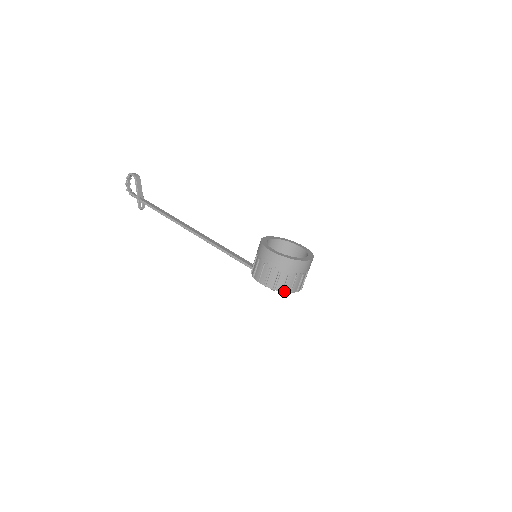
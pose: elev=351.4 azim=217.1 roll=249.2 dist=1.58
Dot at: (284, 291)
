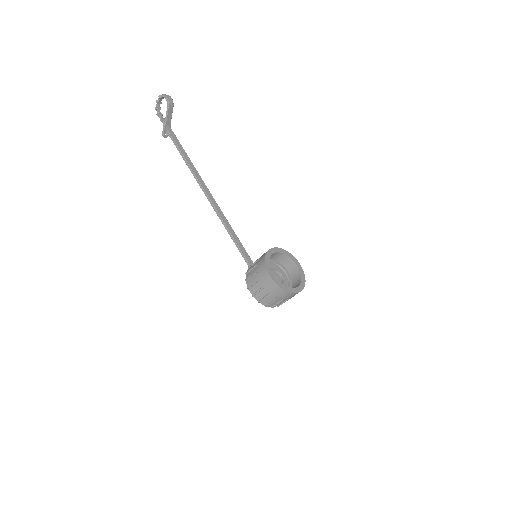
Dot at: (267, 305)
